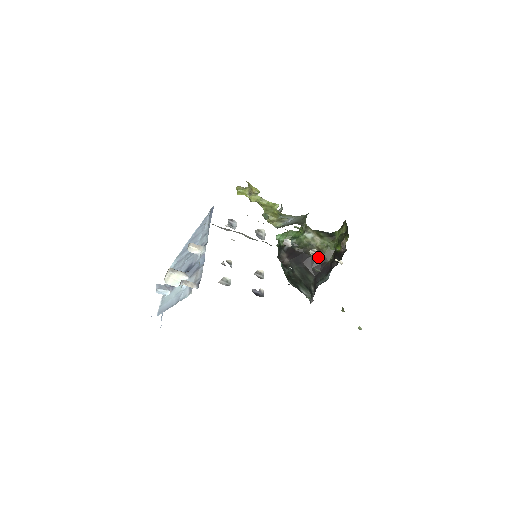
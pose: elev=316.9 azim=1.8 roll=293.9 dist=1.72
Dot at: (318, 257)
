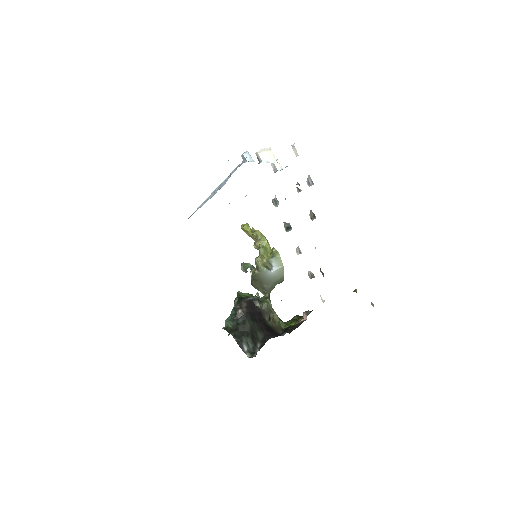
Dot at: (270, 325)
